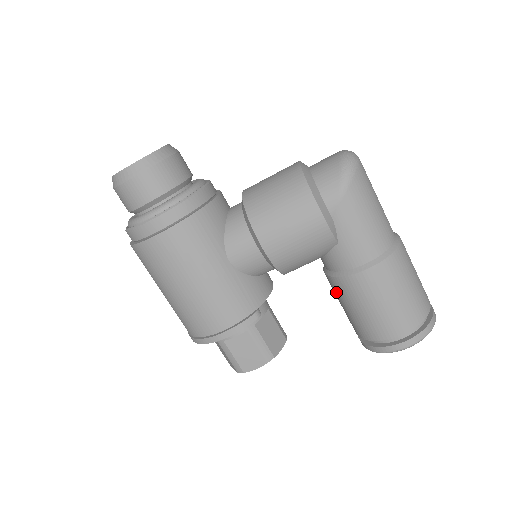
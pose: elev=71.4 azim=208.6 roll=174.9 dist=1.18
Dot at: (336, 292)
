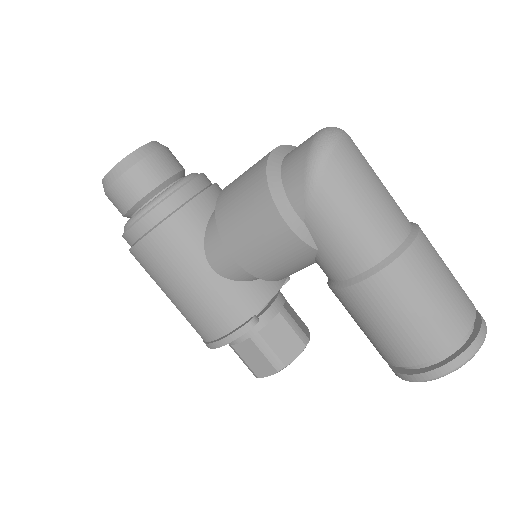
Dot at: occluded
